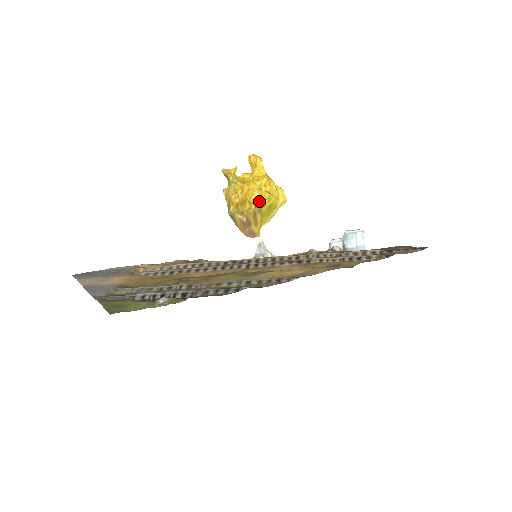
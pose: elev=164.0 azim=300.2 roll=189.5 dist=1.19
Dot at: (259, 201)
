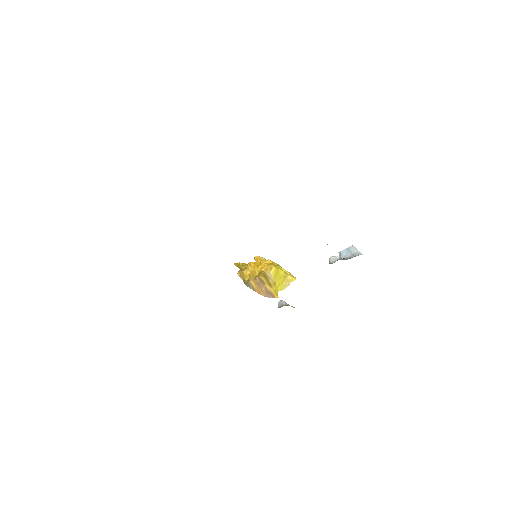
Dot at: (266, 267)
